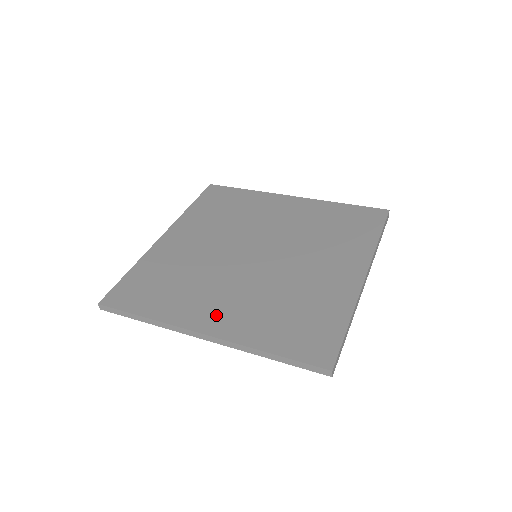
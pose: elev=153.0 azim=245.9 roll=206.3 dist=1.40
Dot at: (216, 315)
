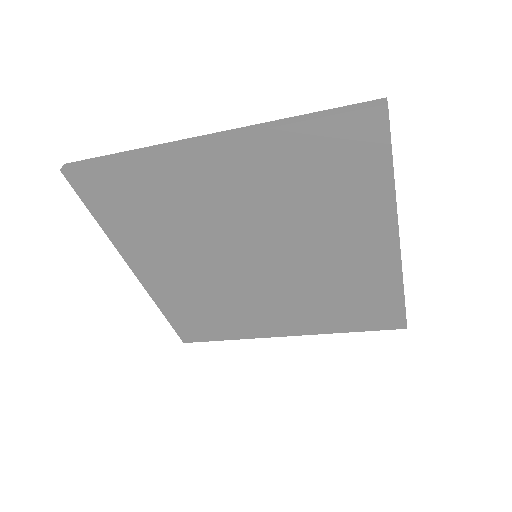
Dot at: occluded
